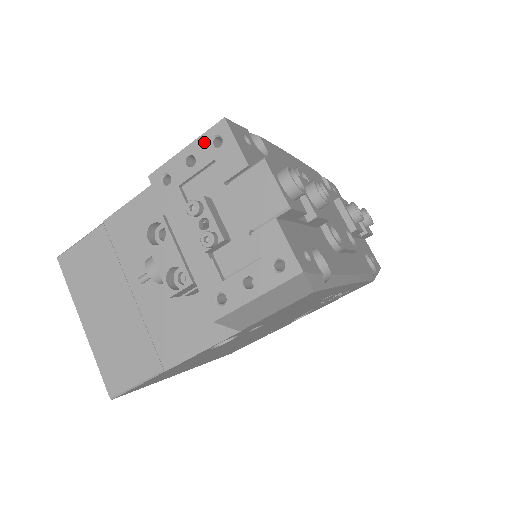
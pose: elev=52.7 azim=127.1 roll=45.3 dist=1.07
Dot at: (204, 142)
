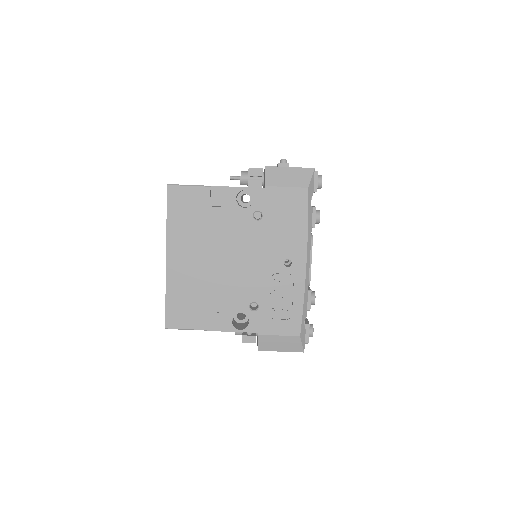
Dot at: occluded
